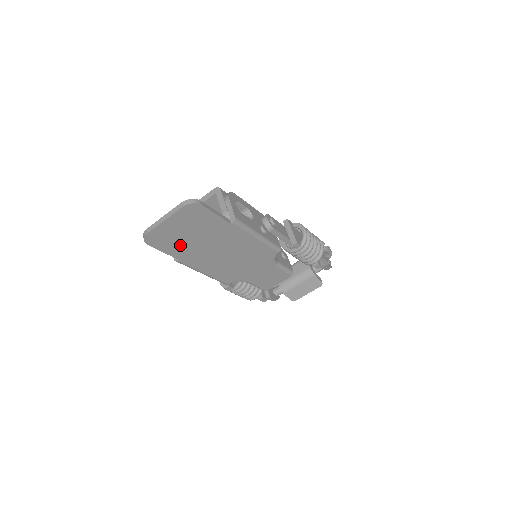
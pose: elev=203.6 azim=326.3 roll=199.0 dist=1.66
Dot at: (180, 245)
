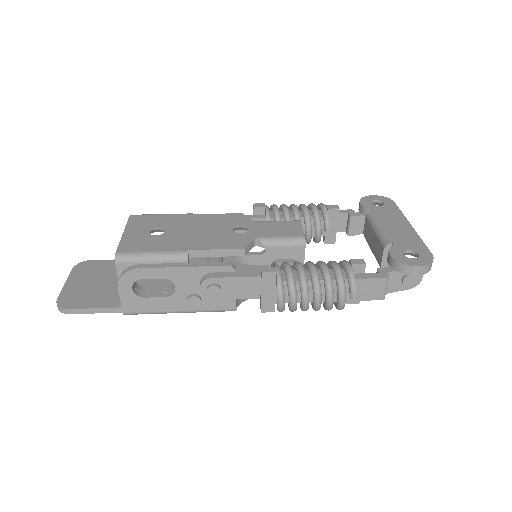
Dot at: occluded
